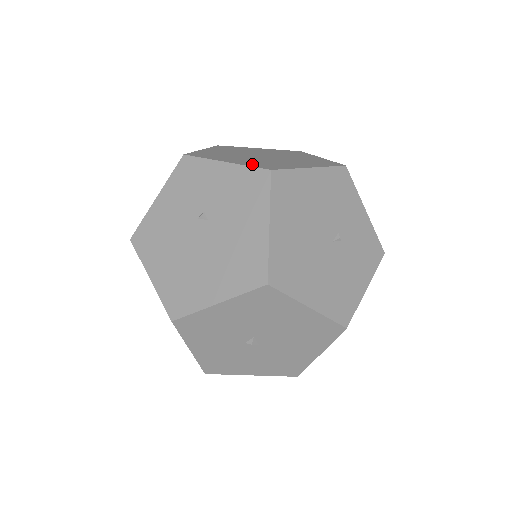
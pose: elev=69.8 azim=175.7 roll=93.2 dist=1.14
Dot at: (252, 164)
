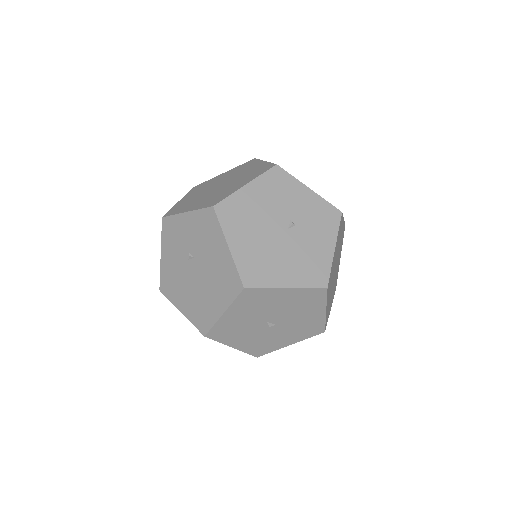
Dot at: (203, 205)
